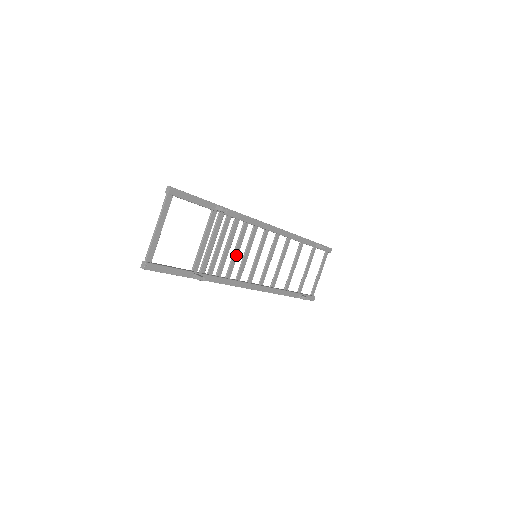
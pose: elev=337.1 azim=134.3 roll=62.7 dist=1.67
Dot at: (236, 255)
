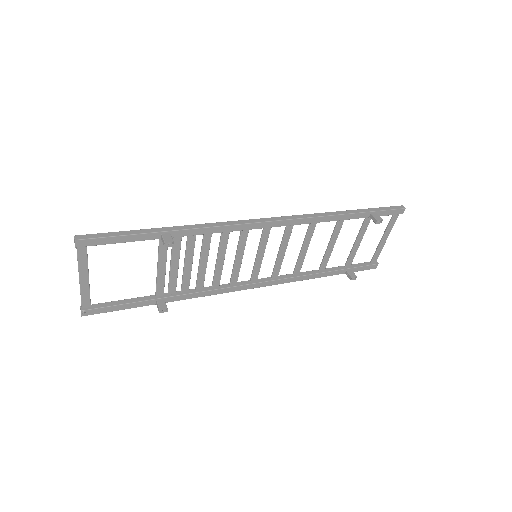
Dot at: (221, 264)
